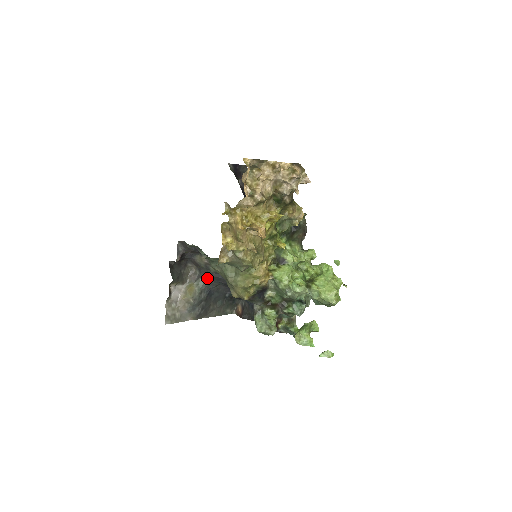
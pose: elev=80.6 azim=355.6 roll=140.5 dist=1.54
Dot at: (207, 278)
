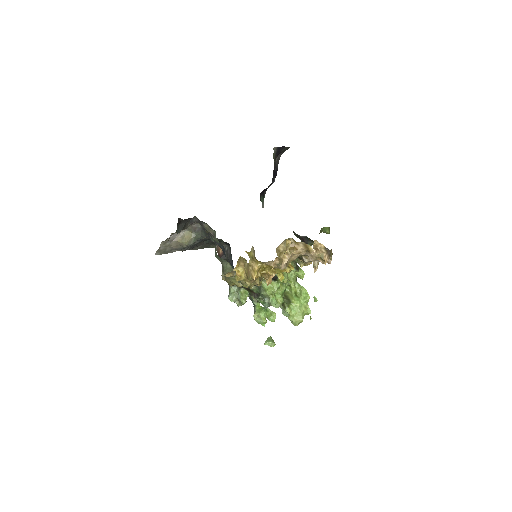
Dot at: (206, 236)
